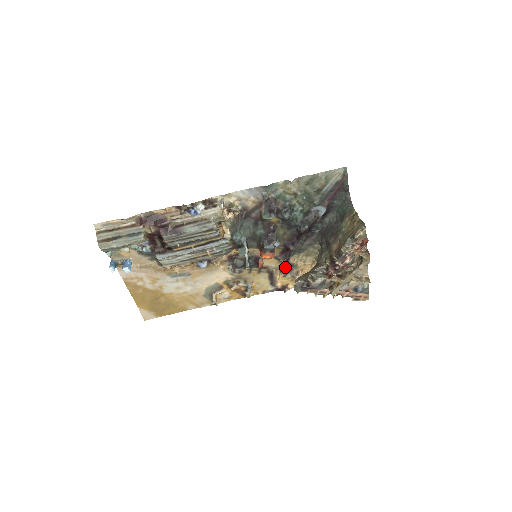
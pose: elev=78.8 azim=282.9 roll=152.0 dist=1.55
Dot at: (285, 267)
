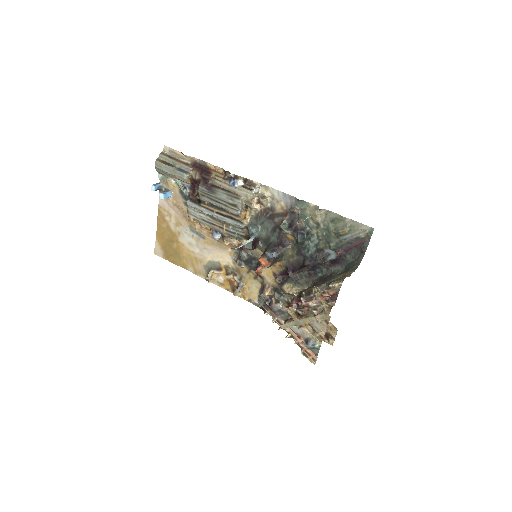
Dot at: (277, 290)
